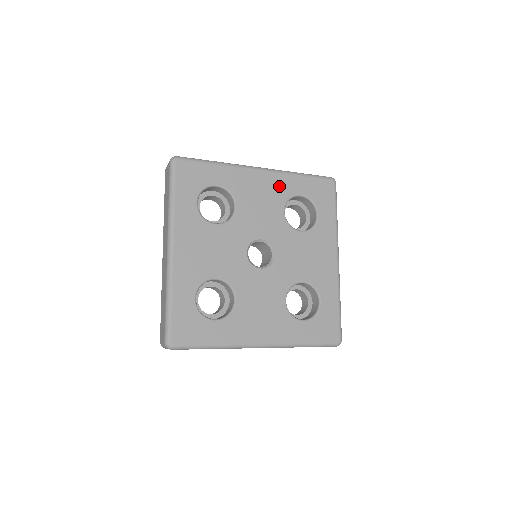
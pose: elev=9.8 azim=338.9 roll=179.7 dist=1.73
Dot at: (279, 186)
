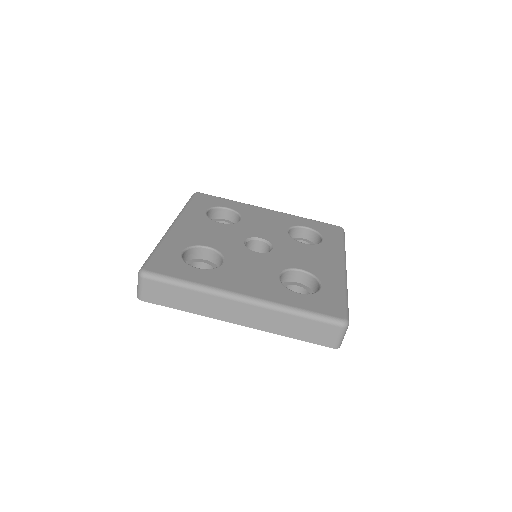
Dot at: (285, 219)
